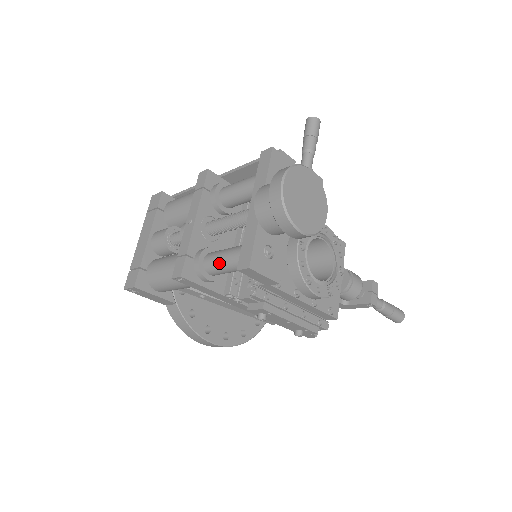
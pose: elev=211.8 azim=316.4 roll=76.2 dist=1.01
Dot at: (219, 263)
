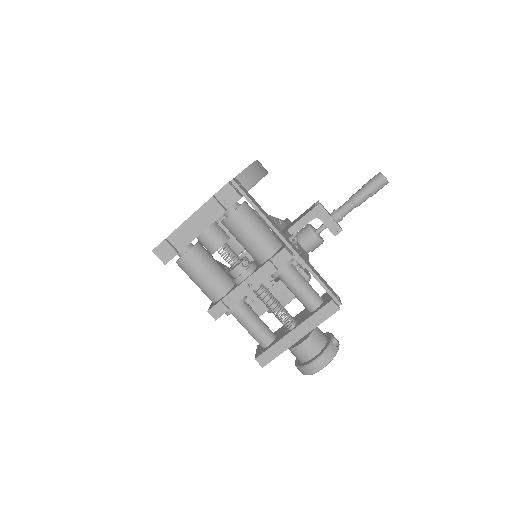
Dot at: (245, 326)
